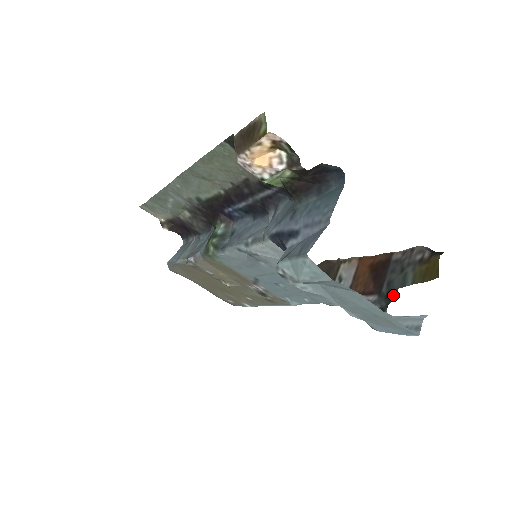
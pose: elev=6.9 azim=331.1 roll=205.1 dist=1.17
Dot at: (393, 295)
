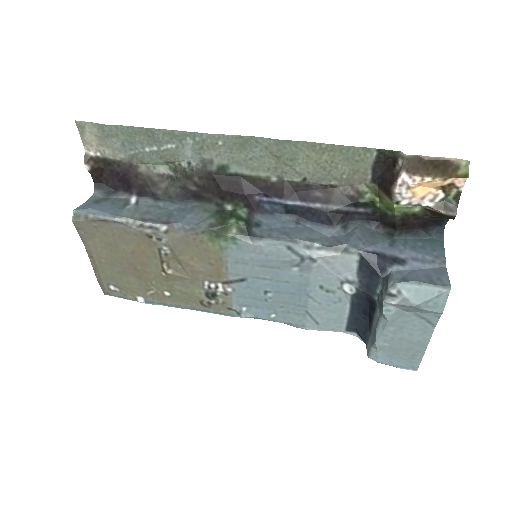
Dot at: occluded
